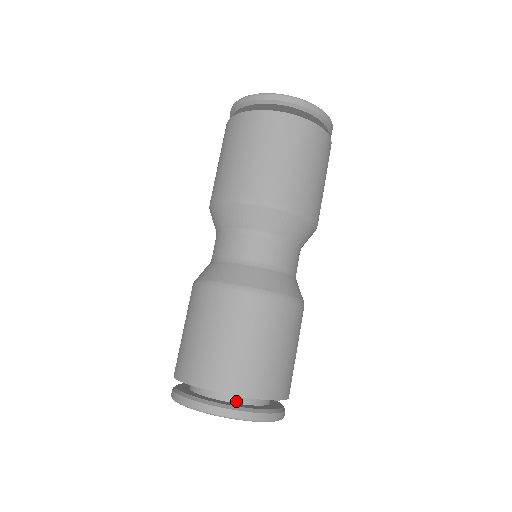
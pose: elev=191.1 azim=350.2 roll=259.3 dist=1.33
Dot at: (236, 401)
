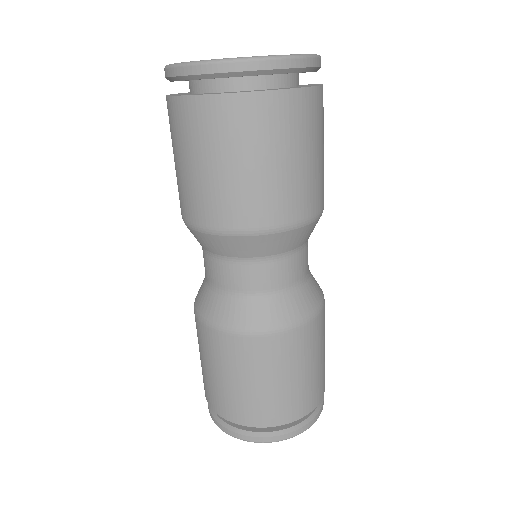
Dot at: occluded
